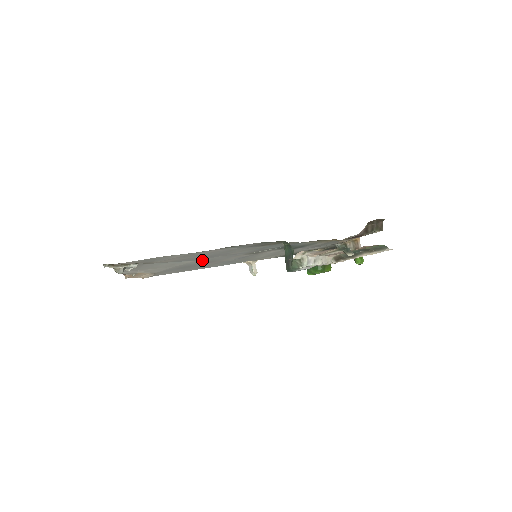
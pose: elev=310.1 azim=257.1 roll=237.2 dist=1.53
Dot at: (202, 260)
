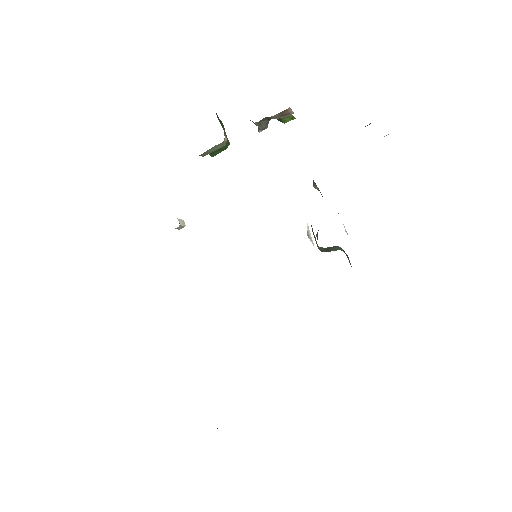
Dot at: occluded
